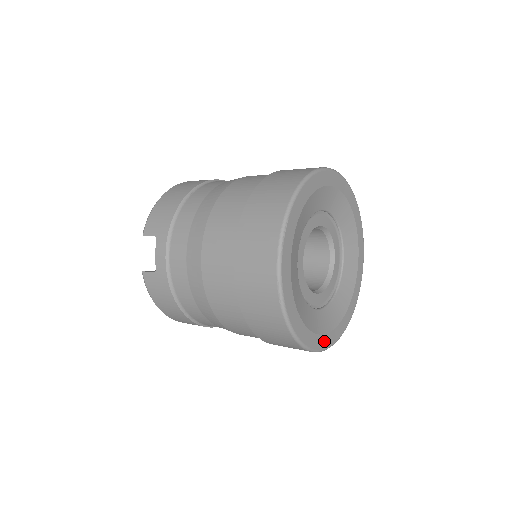
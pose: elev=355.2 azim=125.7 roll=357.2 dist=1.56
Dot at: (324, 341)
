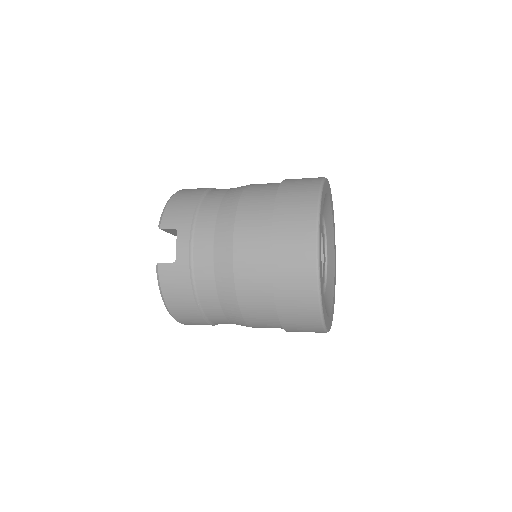
Dot at: (328, 323)
